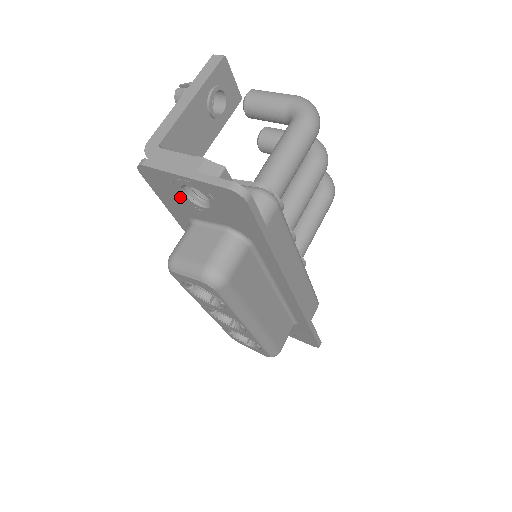
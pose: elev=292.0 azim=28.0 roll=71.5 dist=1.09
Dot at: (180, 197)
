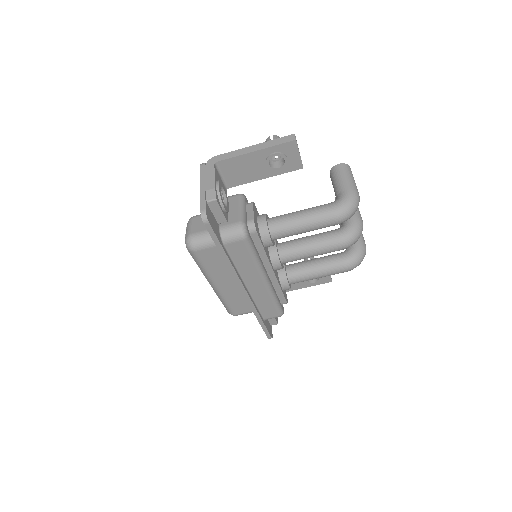
Dot at: occluded
